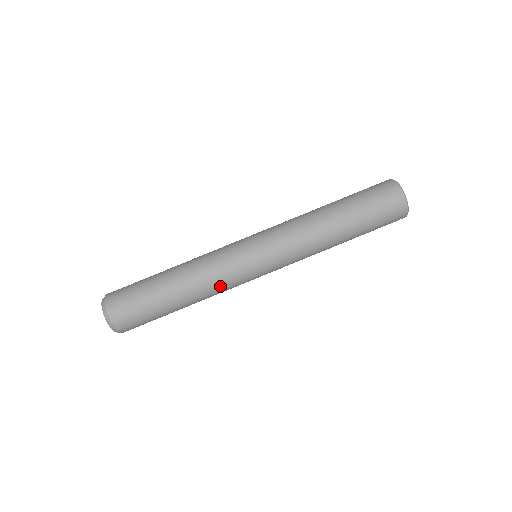
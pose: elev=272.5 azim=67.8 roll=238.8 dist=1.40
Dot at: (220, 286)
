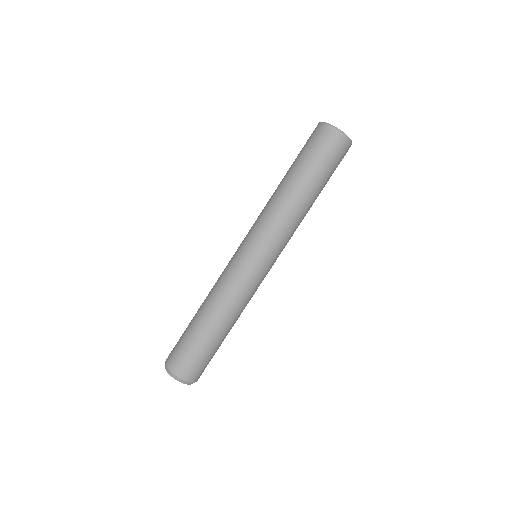
Dot at: (234, 293)
